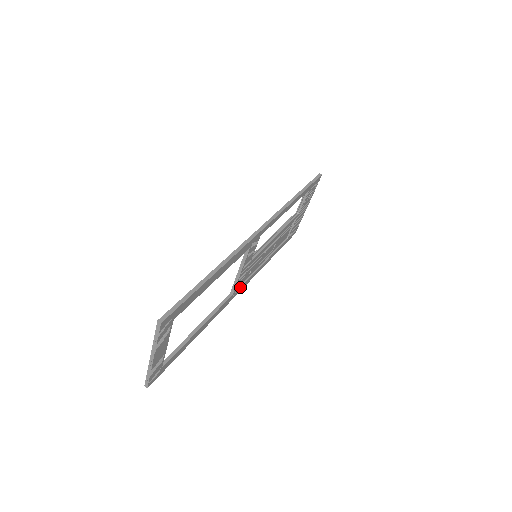
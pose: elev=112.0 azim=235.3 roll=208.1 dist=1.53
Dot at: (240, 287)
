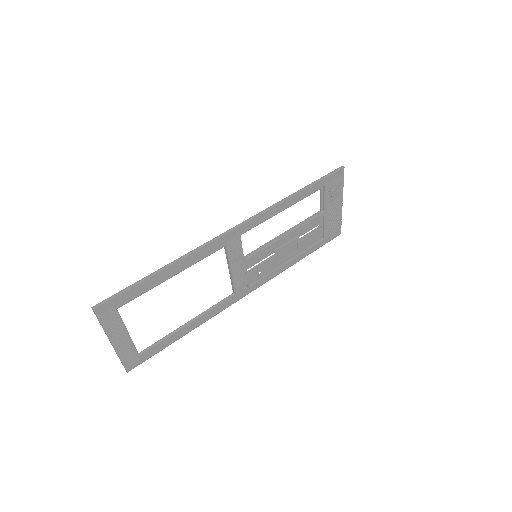
Dot at: (247, 288)
